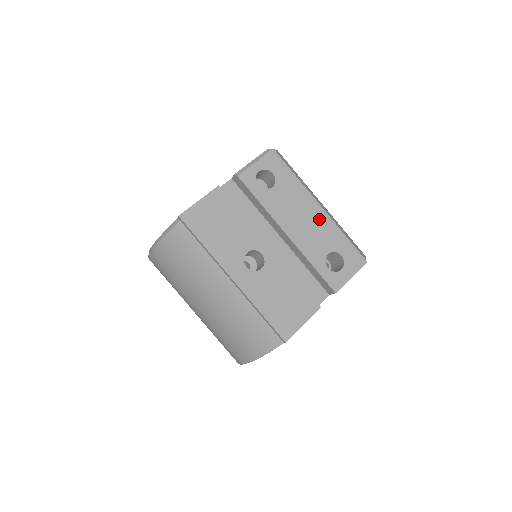
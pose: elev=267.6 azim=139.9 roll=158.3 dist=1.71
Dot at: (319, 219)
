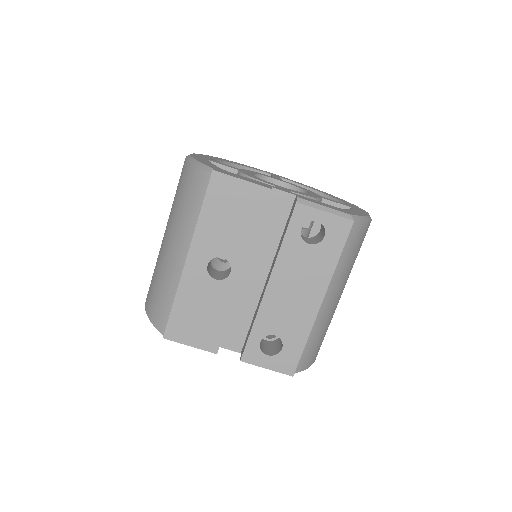
Dot at: (306, 308)
